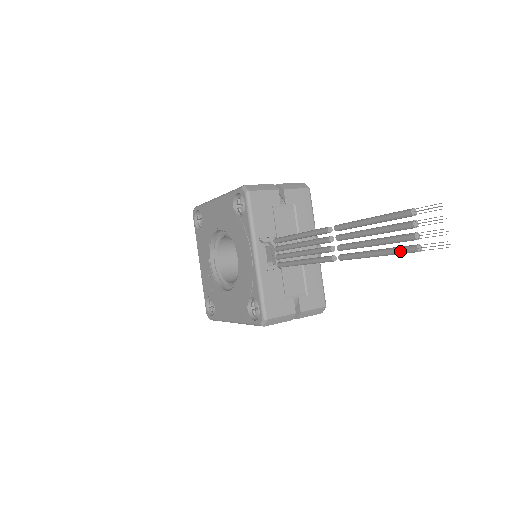
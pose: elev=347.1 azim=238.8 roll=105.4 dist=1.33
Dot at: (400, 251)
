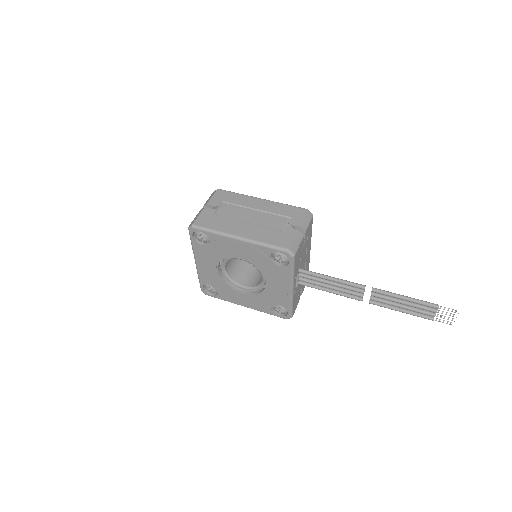
Dot at: (421, 317)
